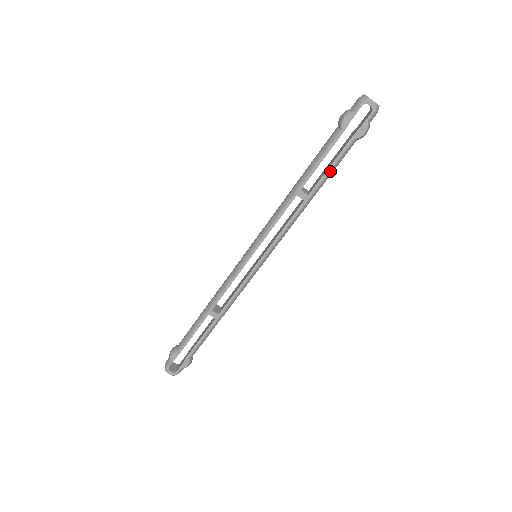
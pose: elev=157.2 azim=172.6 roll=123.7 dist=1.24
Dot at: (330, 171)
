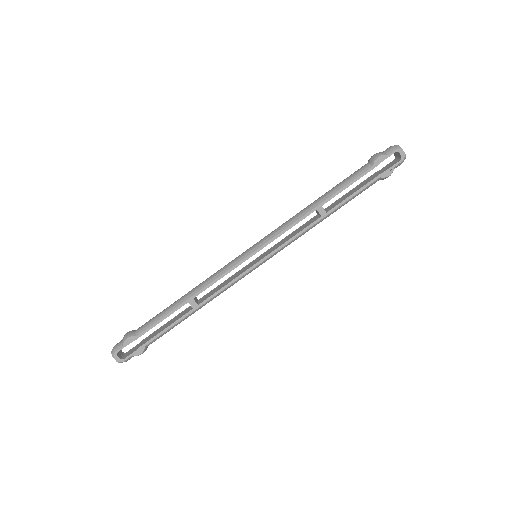
Dot at: (351, 198)
